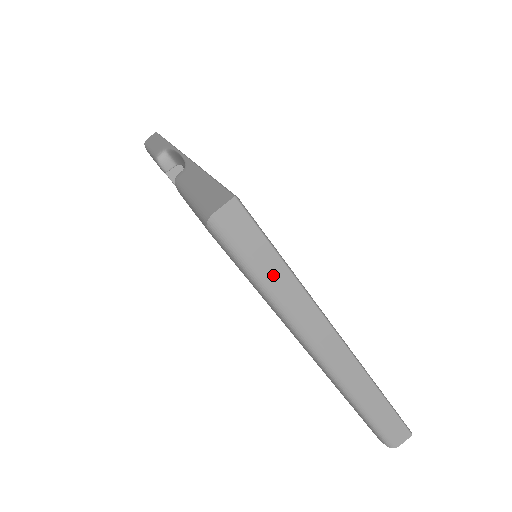
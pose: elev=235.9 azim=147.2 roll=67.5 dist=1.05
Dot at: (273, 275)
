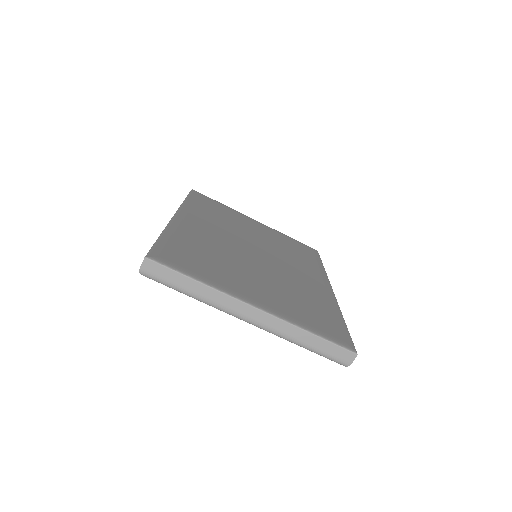
Dot at: (189, 287)
